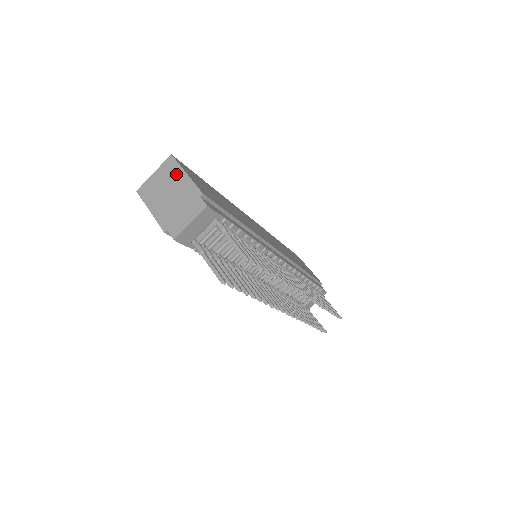
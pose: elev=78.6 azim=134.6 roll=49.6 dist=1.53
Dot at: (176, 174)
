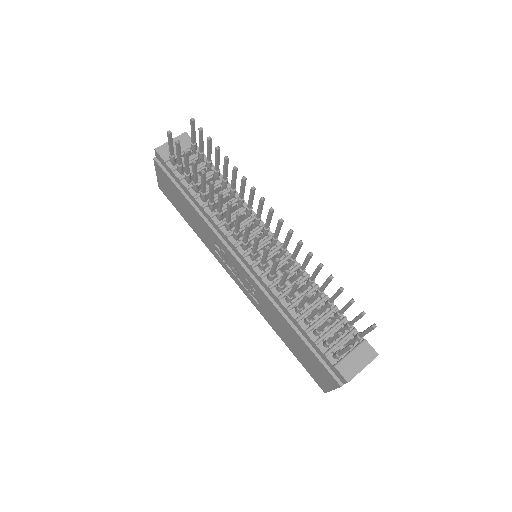
Dot at: occluded
